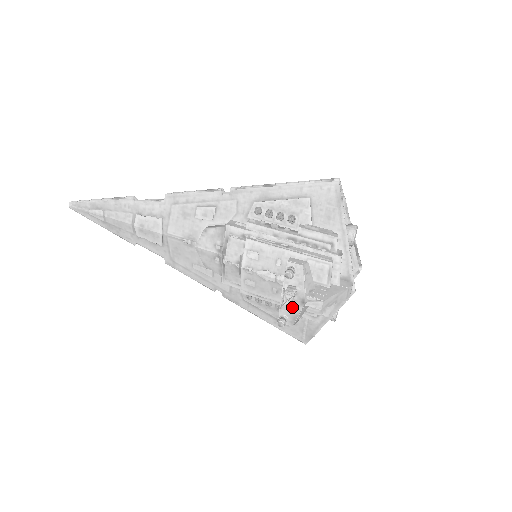
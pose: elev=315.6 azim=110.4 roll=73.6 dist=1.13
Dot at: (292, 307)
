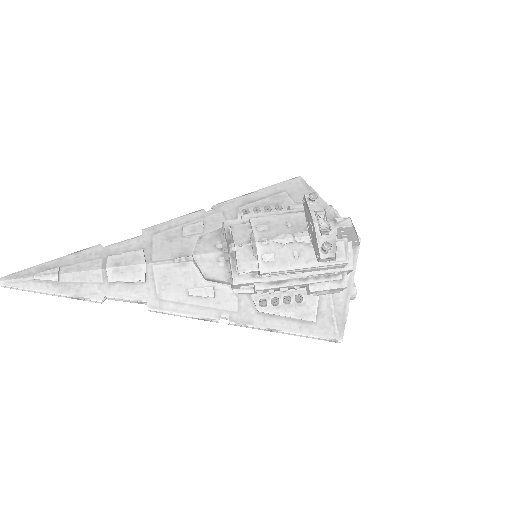
Dot at: (329, 225)
